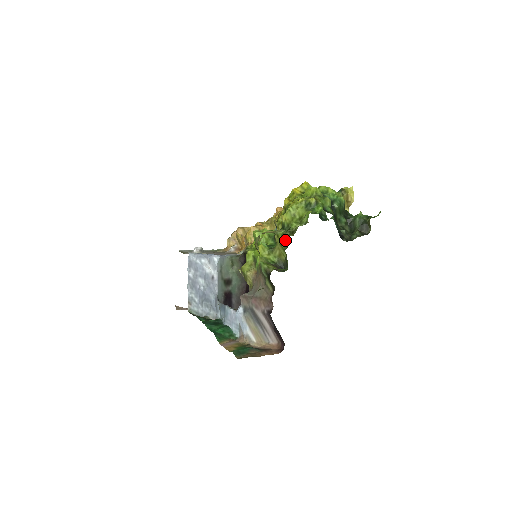
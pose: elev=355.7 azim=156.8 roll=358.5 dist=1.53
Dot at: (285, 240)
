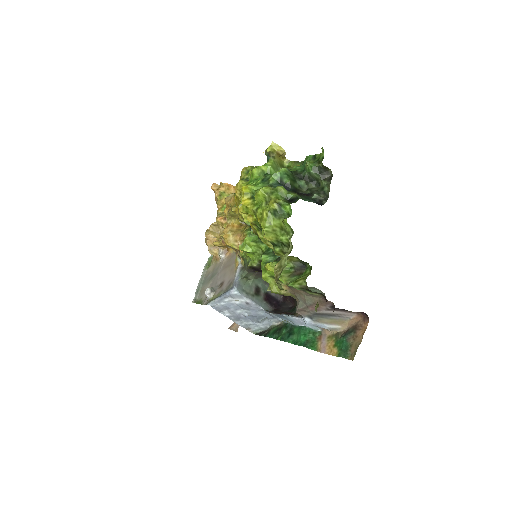
Dot at: occluded
